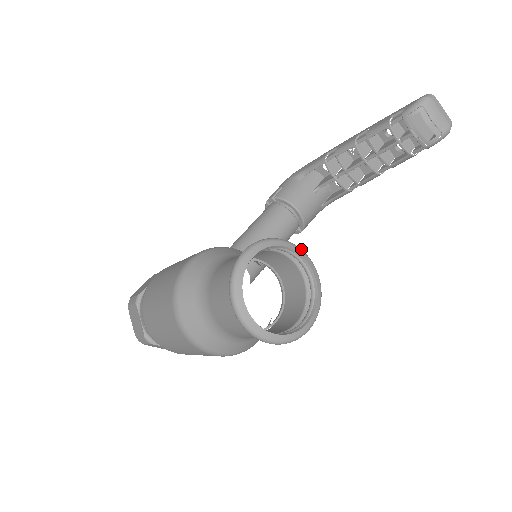
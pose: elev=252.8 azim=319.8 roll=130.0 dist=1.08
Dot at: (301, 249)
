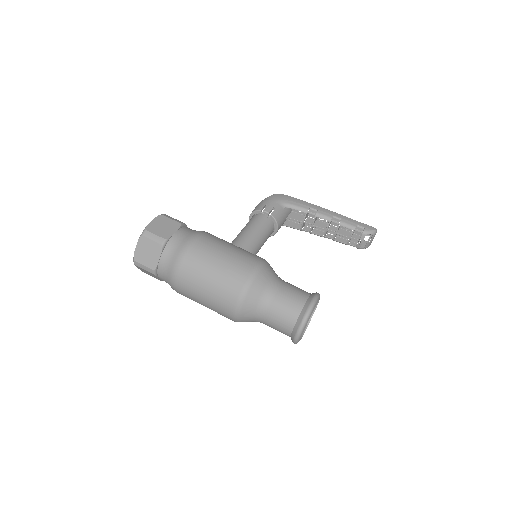
Dot at: occluded
